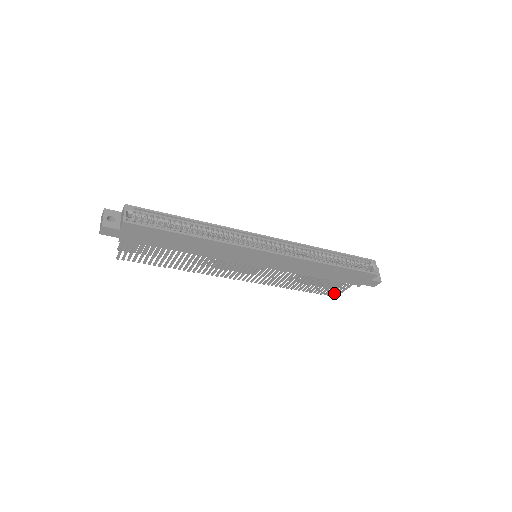
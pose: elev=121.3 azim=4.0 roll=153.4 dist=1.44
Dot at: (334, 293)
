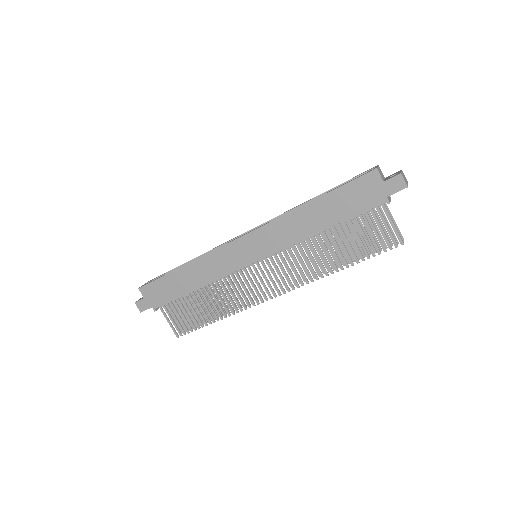
Dot at: occluded
